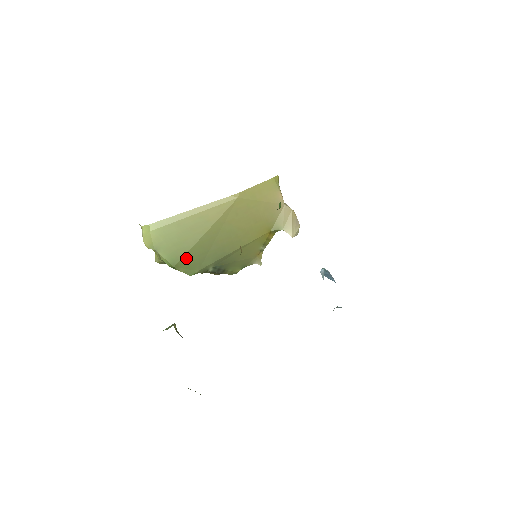
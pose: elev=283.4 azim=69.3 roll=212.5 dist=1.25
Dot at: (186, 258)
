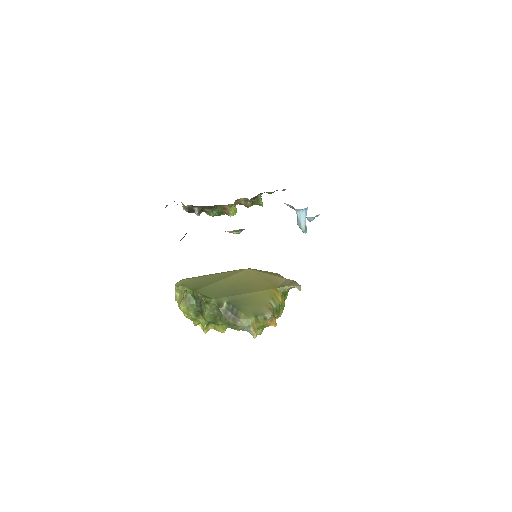
Dot at: (205, 289)
